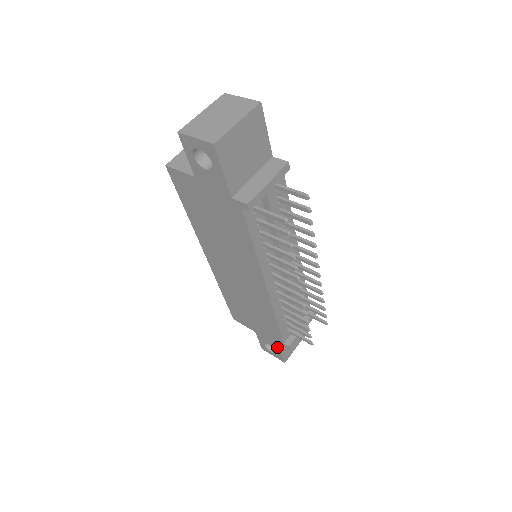
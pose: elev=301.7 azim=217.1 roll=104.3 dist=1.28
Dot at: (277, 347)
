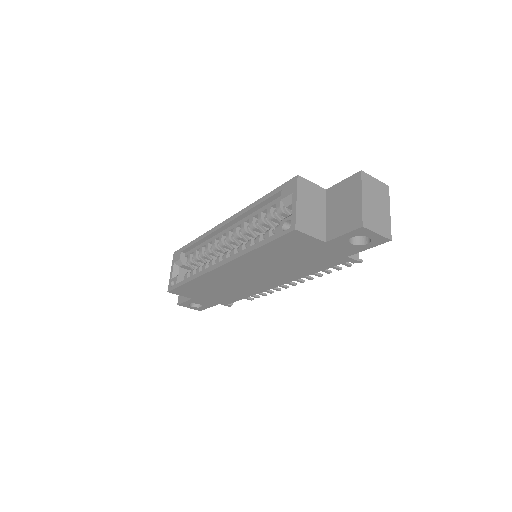
Dot at: (210, 305)
